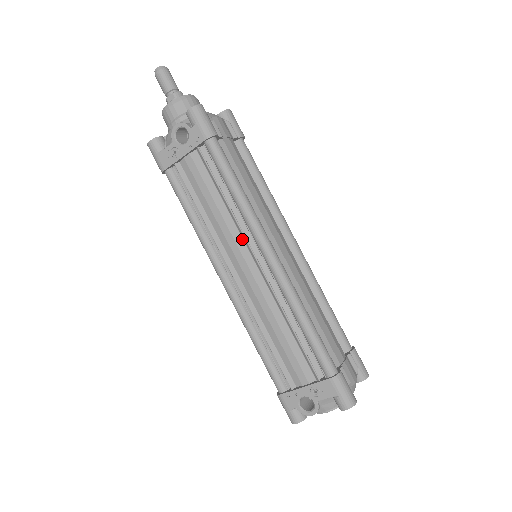
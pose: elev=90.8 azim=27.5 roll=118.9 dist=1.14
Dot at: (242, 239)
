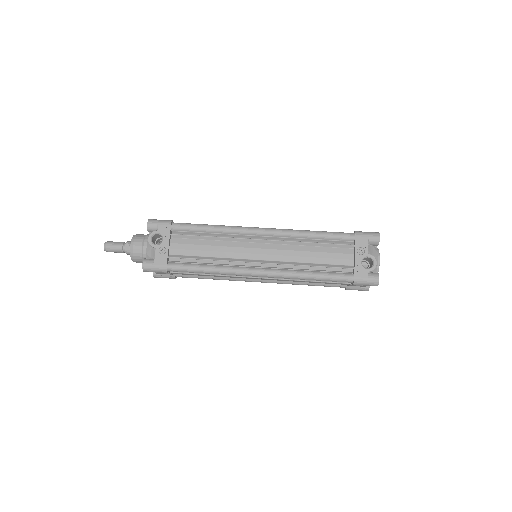
Dot at: (241, 242)
